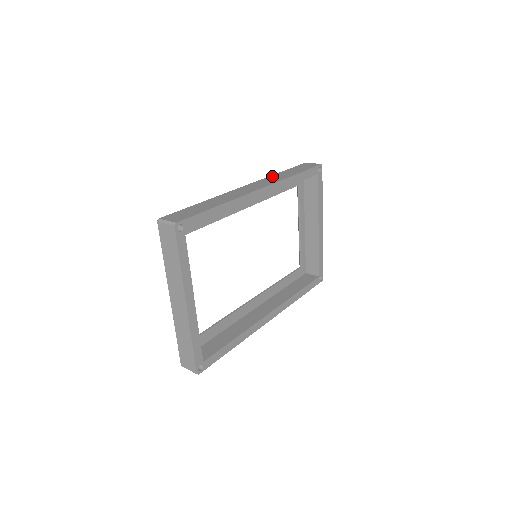
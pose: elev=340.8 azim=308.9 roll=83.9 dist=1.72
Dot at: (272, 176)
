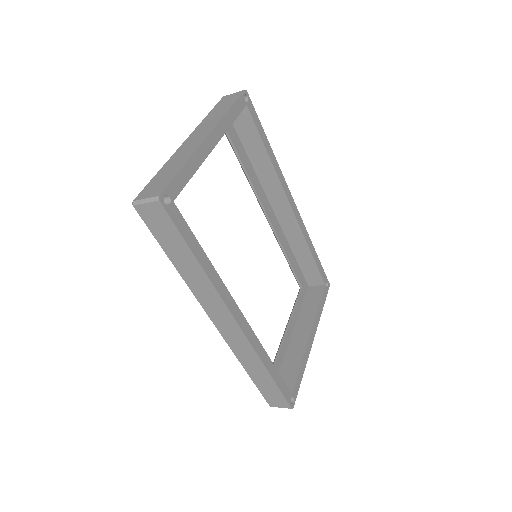
Dot at: occluded
